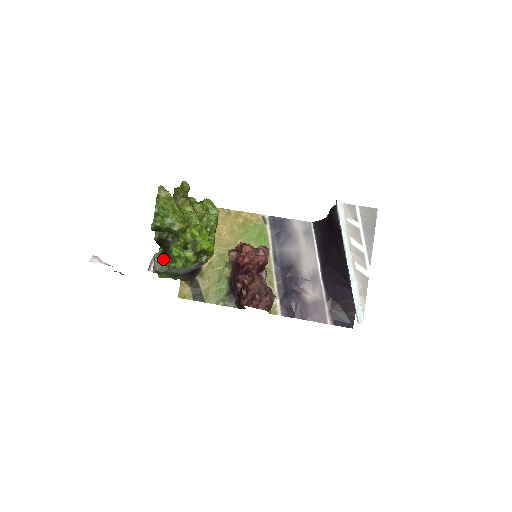
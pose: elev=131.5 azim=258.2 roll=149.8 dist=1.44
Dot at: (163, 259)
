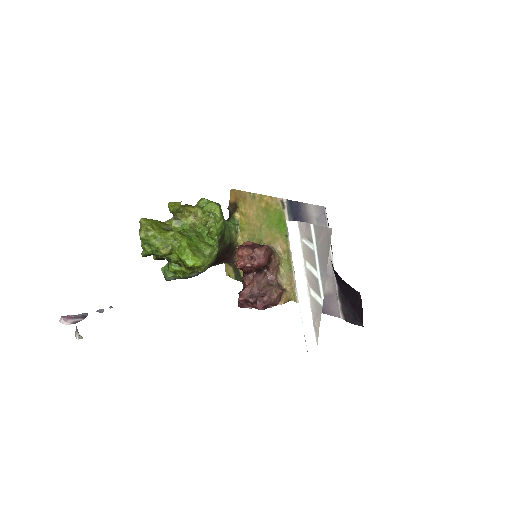
Dot at: (167, 272)
